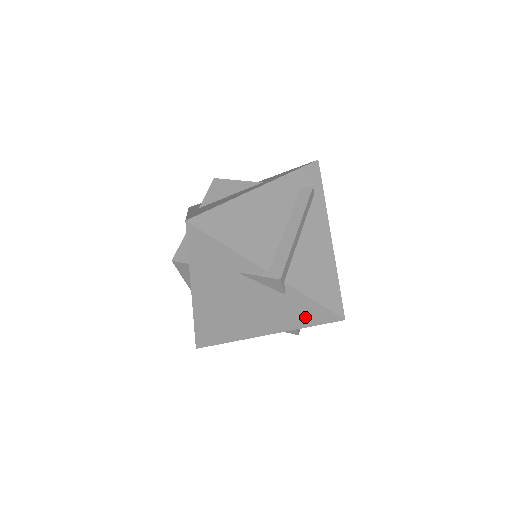
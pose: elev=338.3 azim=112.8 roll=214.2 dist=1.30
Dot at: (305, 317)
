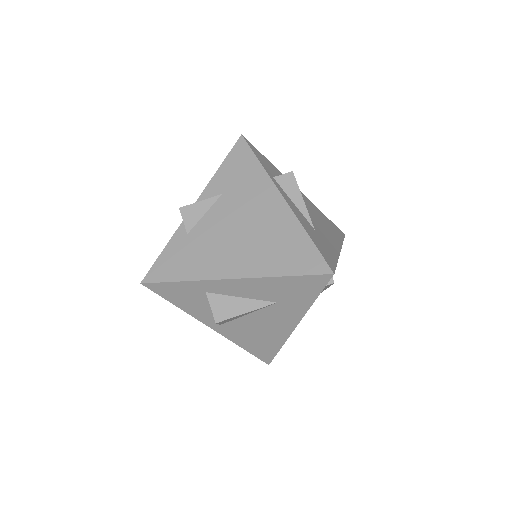
Dot at: occluded
